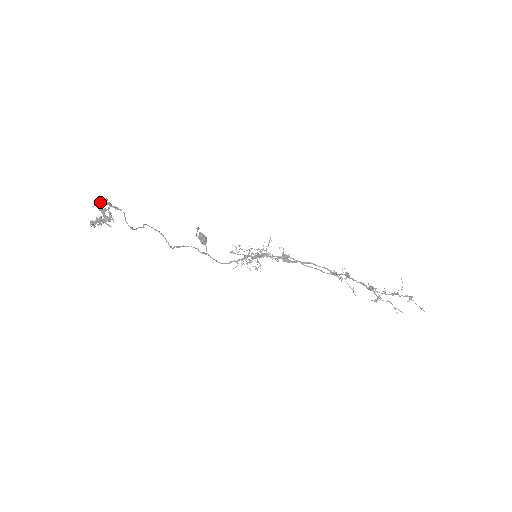
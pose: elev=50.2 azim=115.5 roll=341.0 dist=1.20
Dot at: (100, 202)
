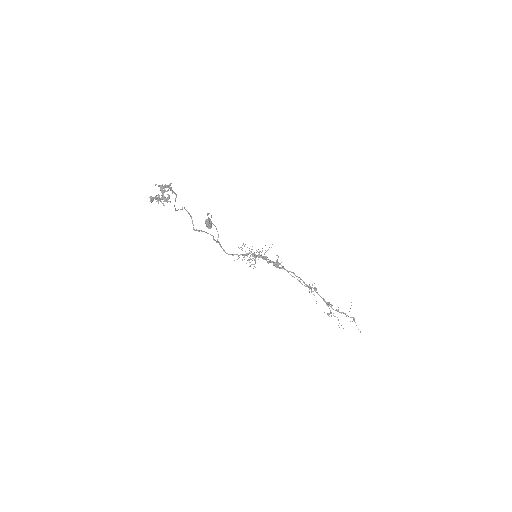
Dot at: (165, 185)
